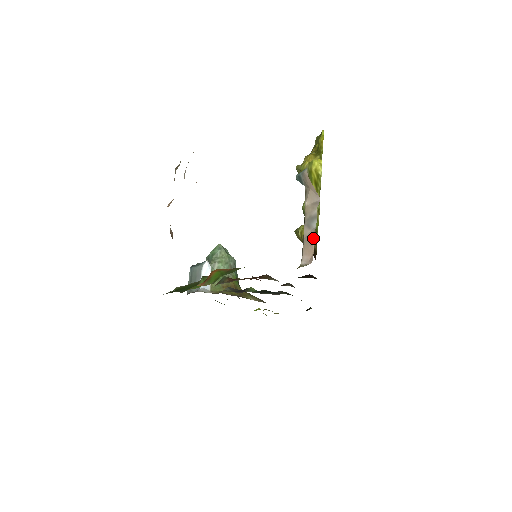
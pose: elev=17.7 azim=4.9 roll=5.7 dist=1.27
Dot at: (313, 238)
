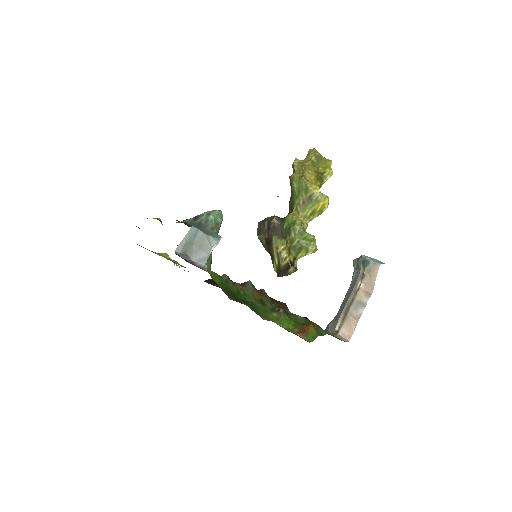
Dot at: occluded
